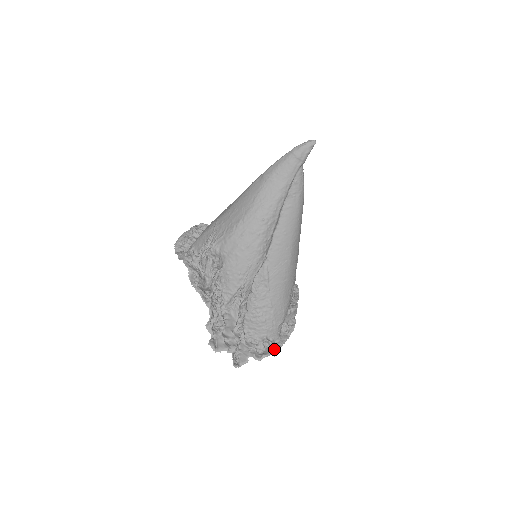
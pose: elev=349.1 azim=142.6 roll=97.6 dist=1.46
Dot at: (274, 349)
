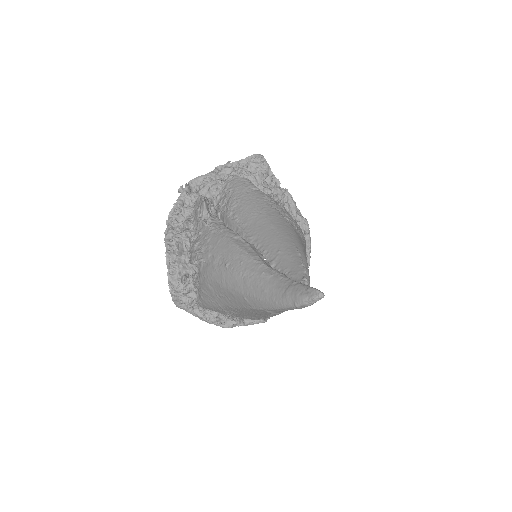
Dot at: (309, 258)
